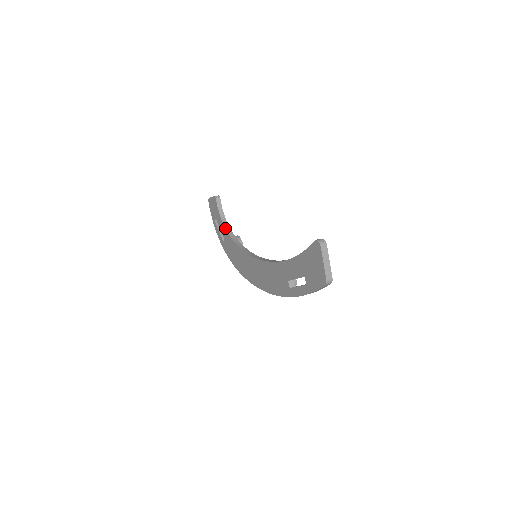
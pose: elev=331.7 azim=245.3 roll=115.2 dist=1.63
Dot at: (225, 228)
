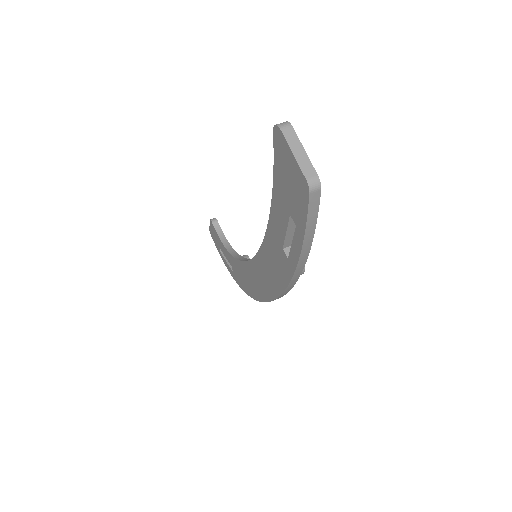
Dot at: (227, 251)
